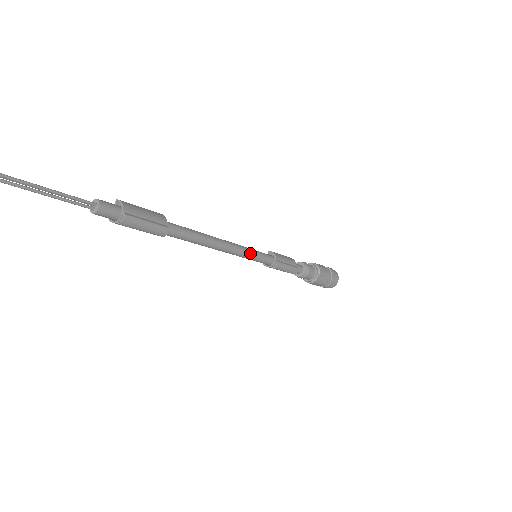
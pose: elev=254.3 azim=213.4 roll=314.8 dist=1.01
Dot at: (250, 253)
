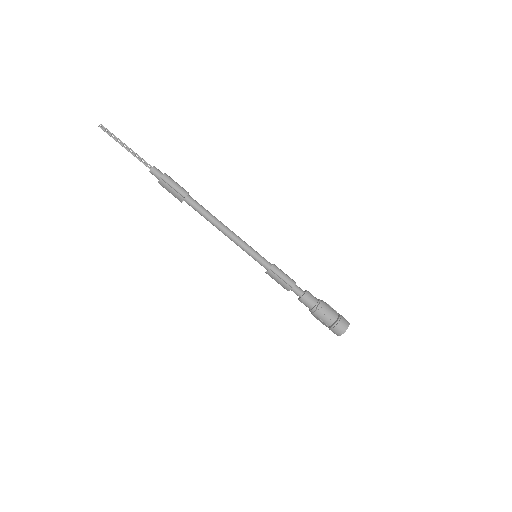
Dot at: (249, 246)
